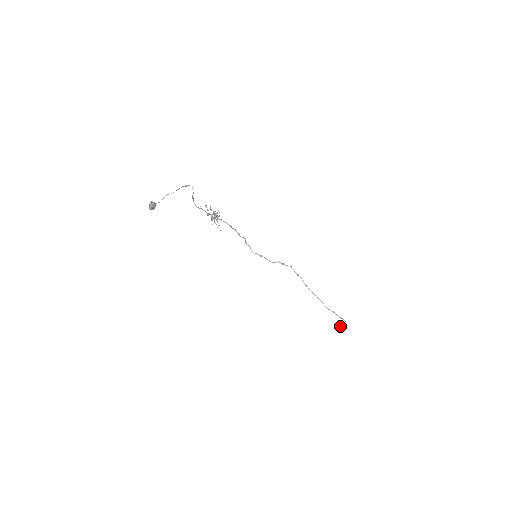
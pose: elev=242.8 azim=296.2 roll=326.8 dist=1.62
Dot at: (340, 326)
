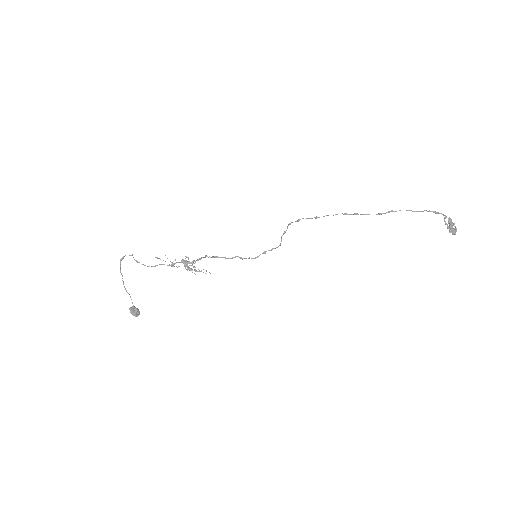
Dot at: (452, 229)
